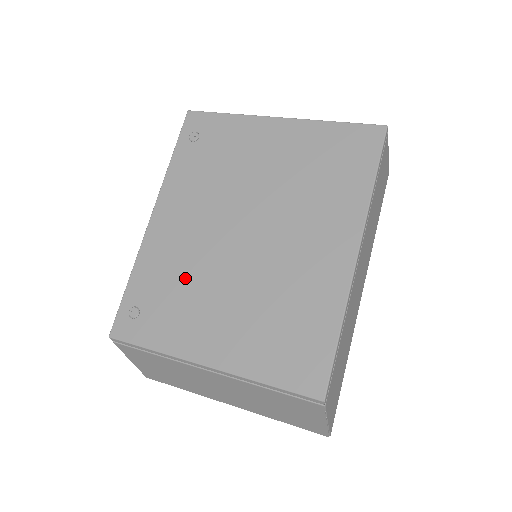
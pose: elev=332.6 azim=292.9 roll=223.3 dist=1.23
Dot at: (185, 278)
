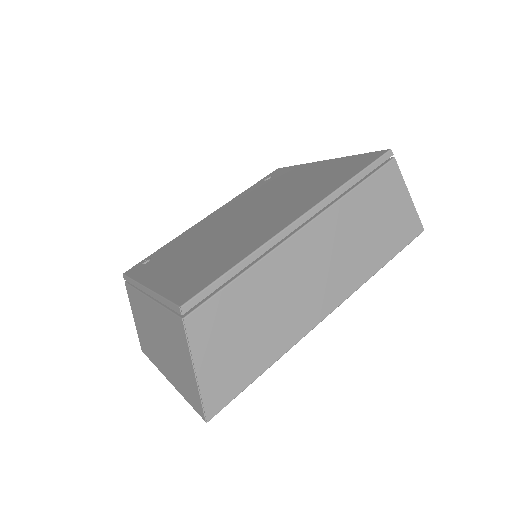
Dot at: (188, 243)
